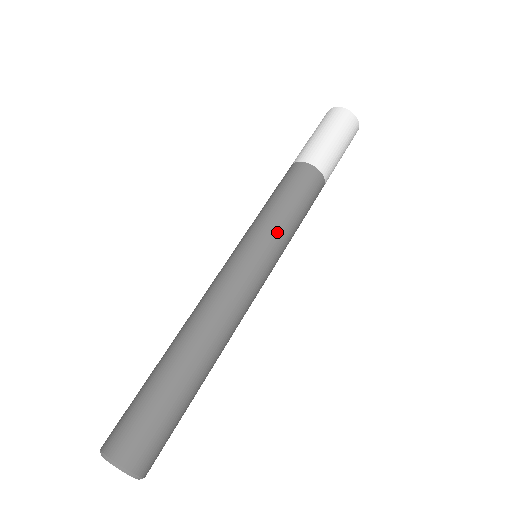
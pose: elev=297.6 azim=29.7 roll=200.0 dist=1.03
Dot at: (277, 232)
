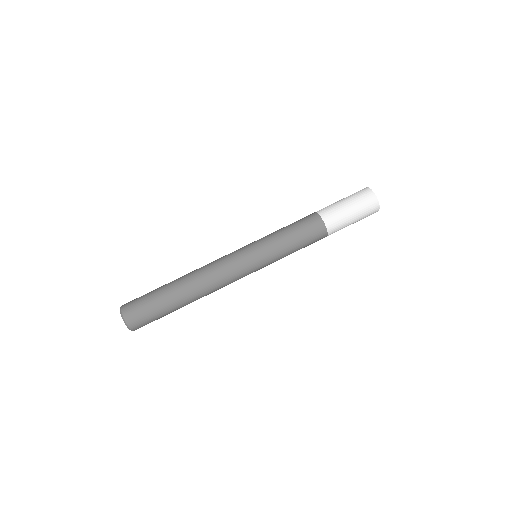
Dot at: (276, 259)
